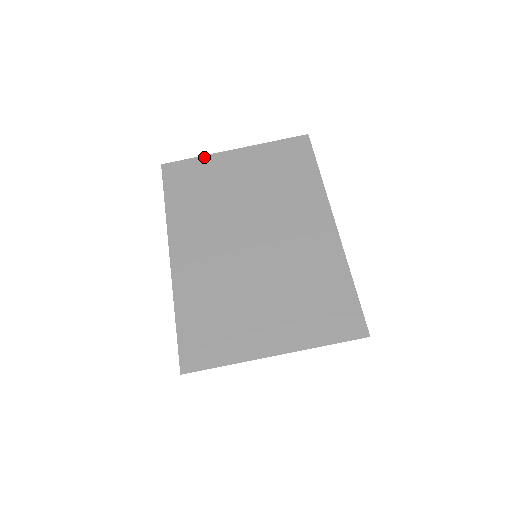
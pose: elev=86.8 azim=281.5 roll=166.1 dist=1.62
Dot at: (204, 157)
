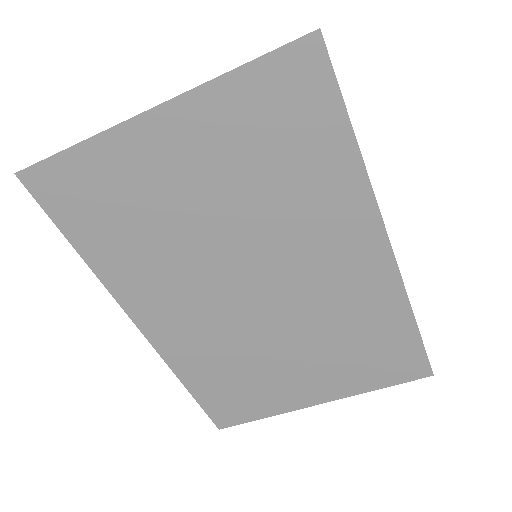
Dot at: (94, 142)
